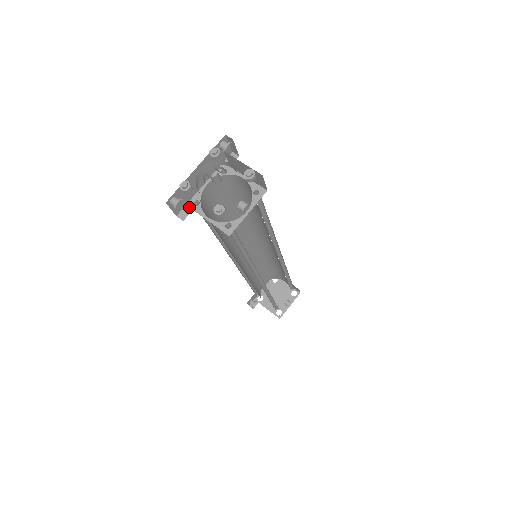
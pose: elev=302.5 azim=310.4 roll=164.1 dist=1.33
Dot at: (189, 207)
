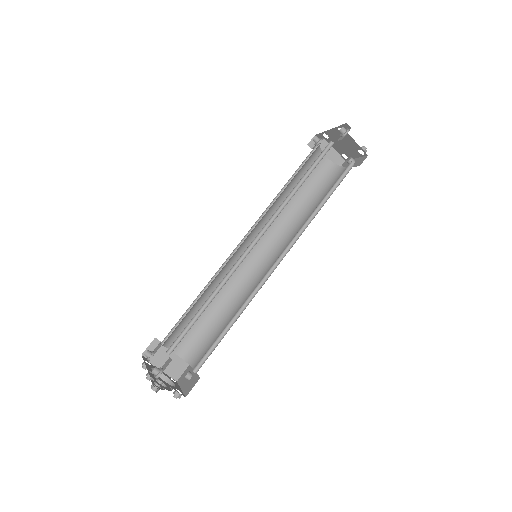
Dot at: occluded
